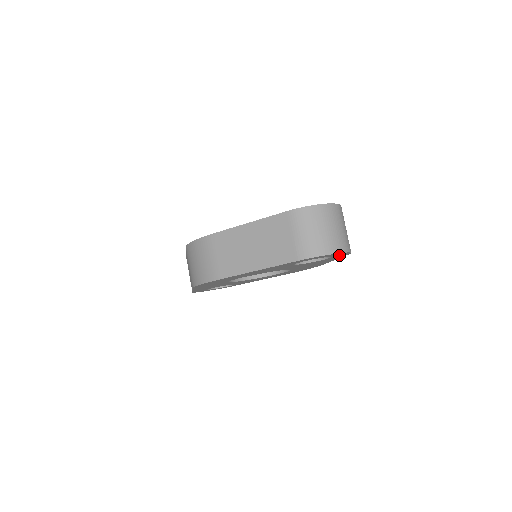
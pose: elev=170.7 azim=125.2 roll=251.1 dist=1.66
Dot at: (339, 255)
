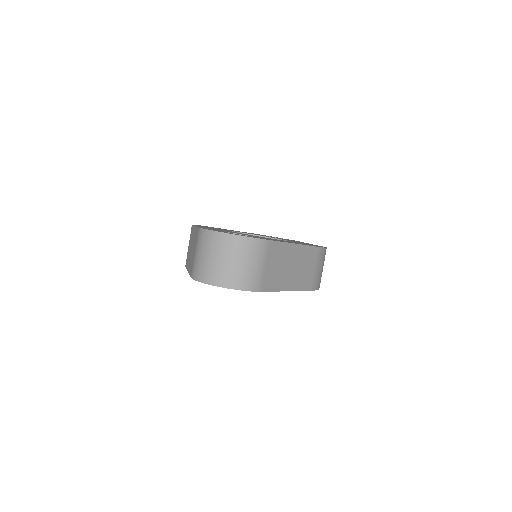
Dot at: occluded
